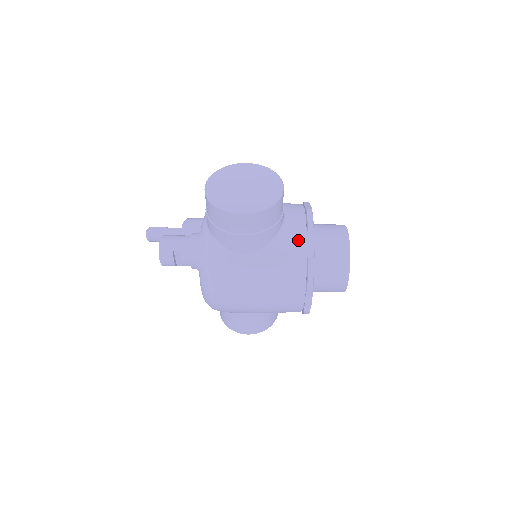
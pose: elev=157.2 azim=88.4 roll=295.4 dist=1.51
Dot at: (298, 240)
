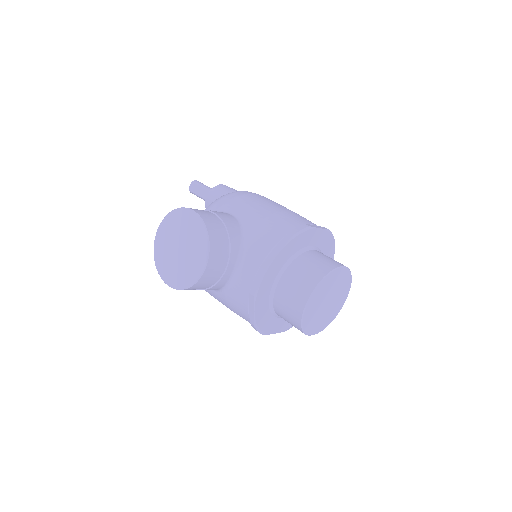
Dot at: (242, 299)
